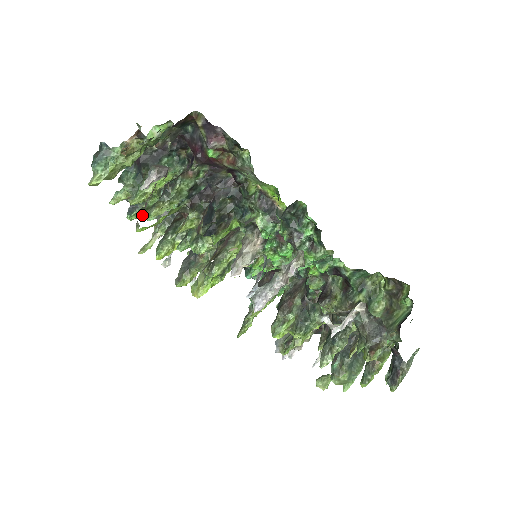
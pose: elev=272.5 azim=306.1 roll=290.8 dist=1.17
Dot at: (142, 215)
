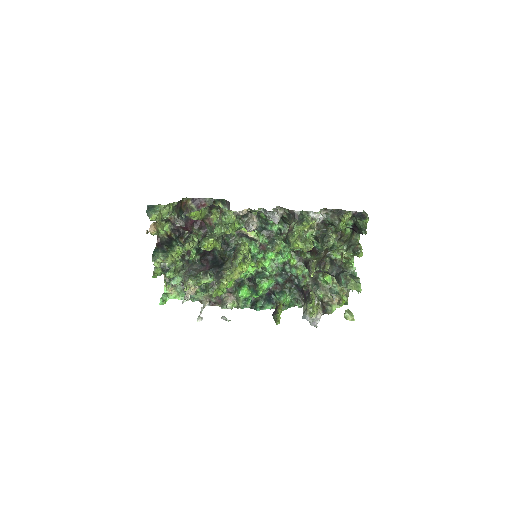
Dot at: (174, 273)
